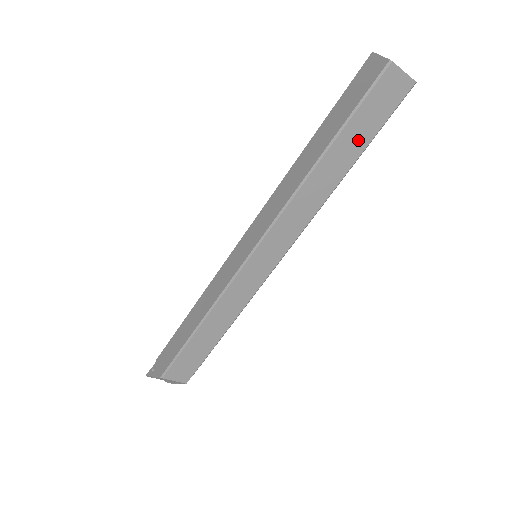
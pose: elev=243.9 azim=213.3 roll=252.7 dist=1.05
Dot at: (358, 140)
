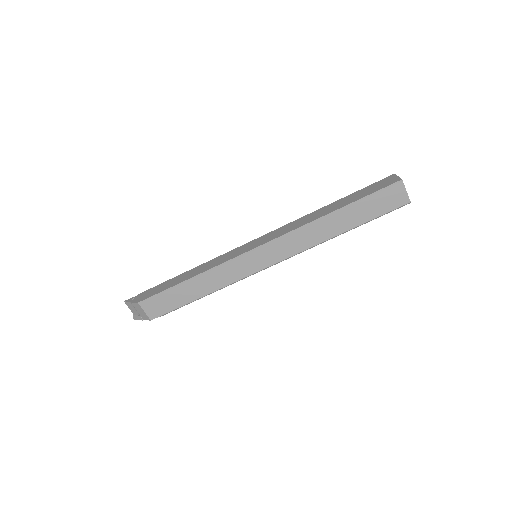
Dot at: (361, 216)
